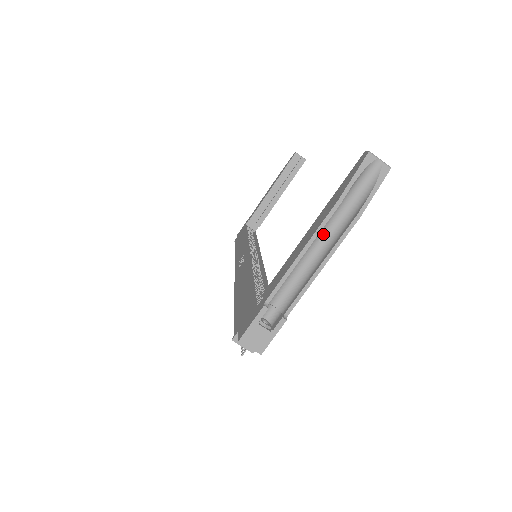
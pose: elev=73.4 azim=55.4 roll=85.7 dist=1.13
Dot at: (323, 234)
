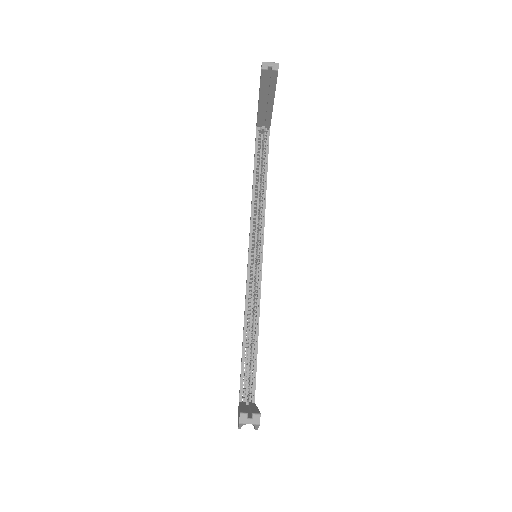
Dot at: occluded
